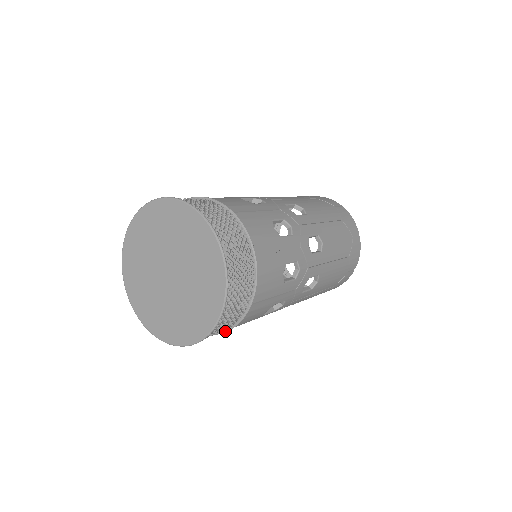
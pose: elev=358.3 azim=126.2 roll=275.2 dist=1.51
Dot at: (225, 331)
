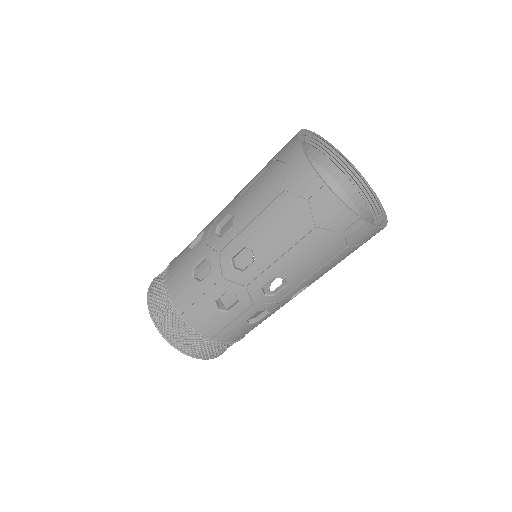
Dot at: occluded
